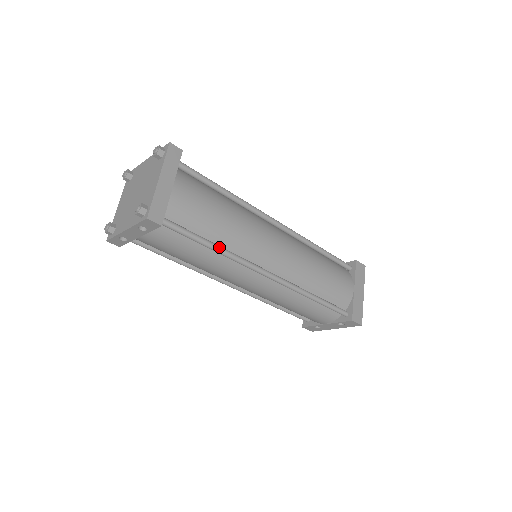
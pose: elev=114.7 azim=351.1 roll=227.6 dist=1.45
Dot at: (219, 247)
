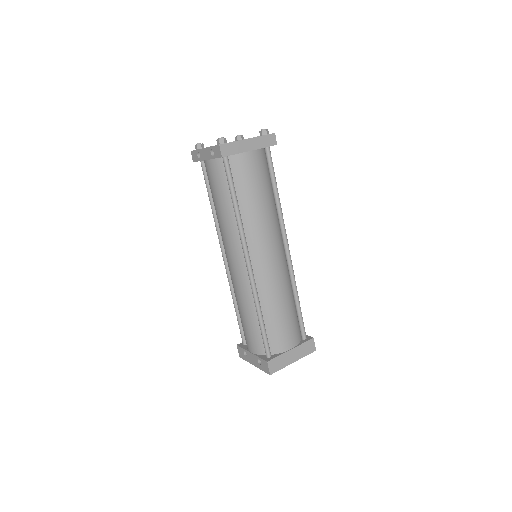
Dot at: (239, 210)
